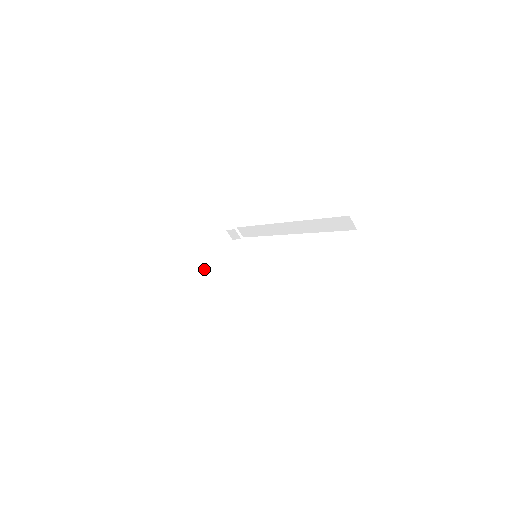
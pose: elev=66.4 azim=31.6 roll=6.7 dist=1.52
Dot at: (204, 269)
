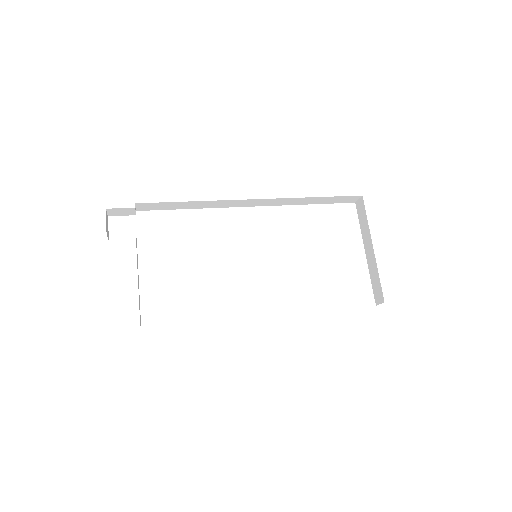
Dot at: occluded
